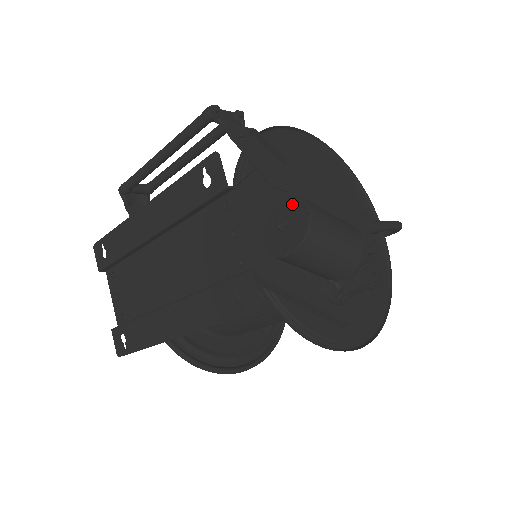
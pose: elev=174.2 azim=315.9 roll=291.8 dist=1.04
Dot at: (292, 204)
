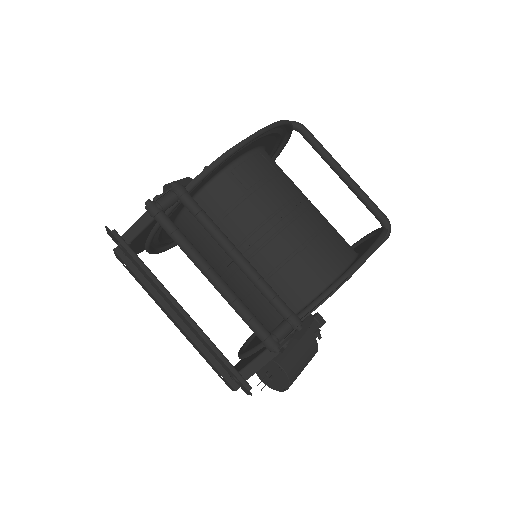
Dot at: (283, 376)
